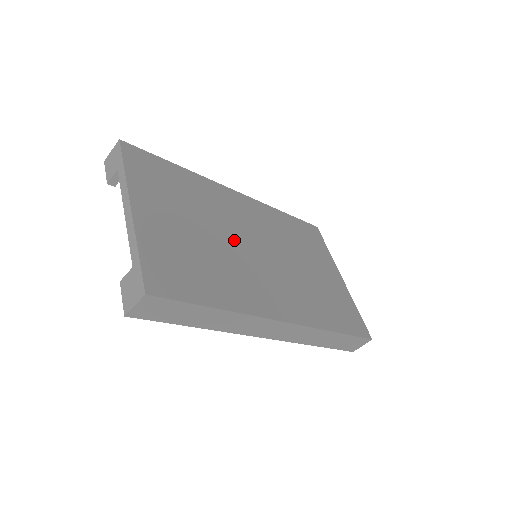
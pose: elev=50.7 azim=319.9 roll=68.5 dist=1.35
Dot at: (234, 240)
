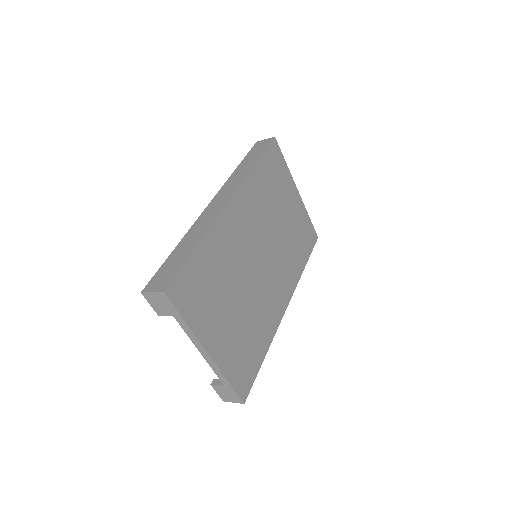
Dot at: (250, 275)
